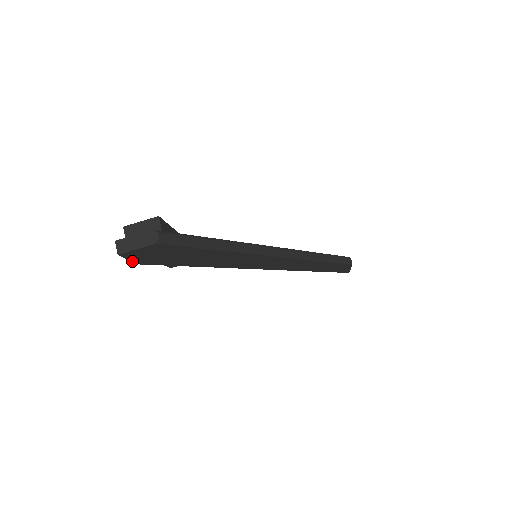
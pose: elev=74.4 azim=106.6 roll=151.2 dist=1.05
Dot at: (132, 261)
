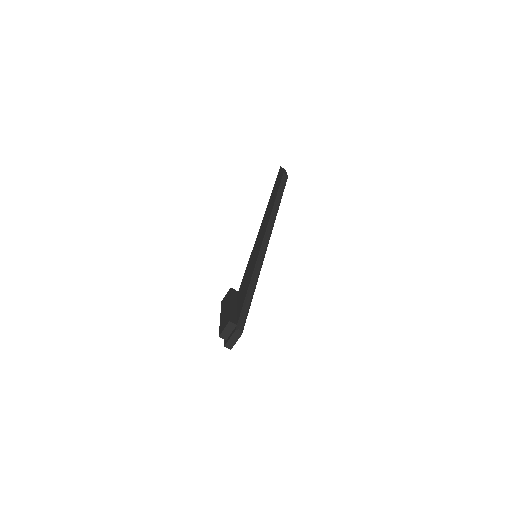
Dot at: occluded
